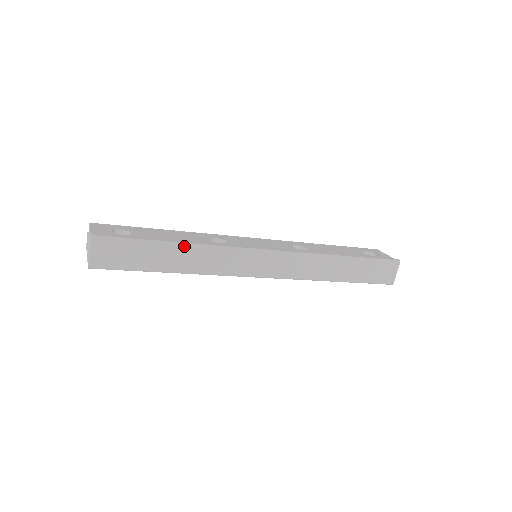
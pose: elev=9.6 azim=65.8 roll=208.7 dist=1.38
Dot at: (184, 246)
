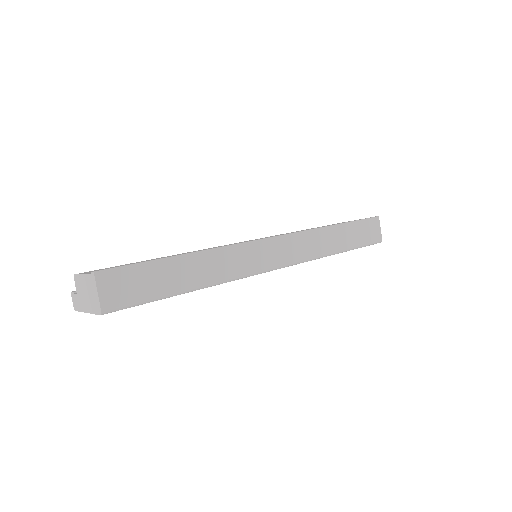
Dot at: (193, 256)
